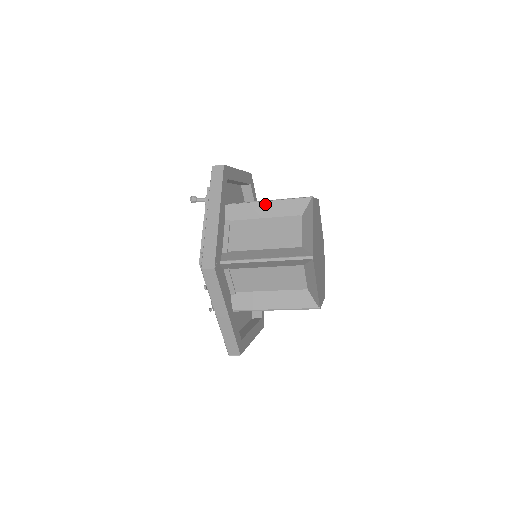
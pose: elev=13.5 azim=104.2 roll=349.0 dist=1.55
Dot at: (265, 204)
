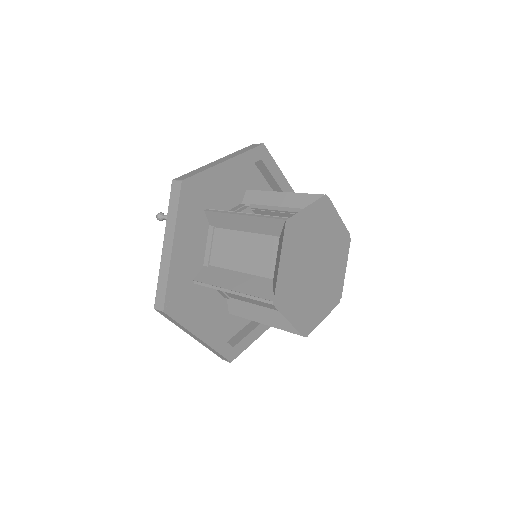
Dot at: (241, 218)
